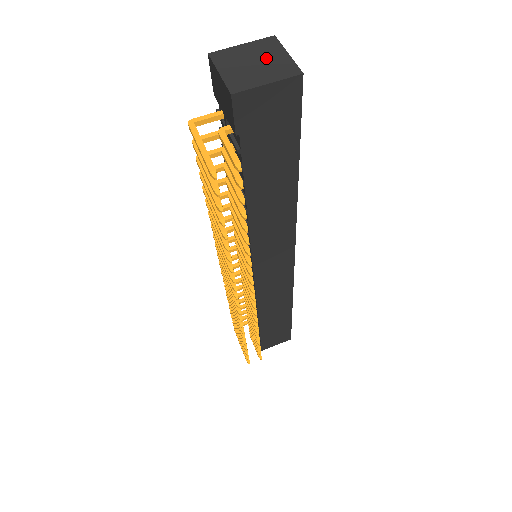
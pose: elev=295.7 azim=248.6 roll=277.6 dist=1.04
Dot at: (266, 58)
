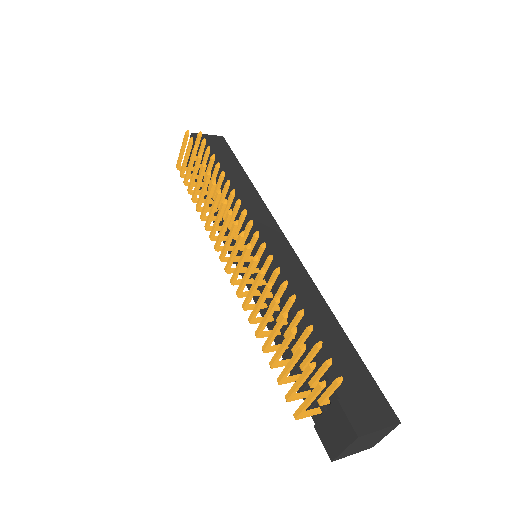
Dot at: occluded
